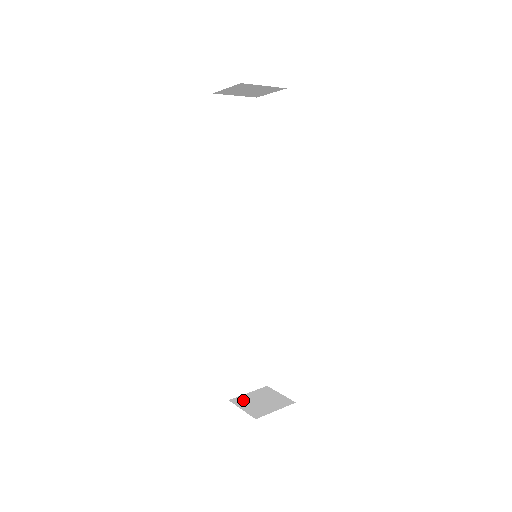
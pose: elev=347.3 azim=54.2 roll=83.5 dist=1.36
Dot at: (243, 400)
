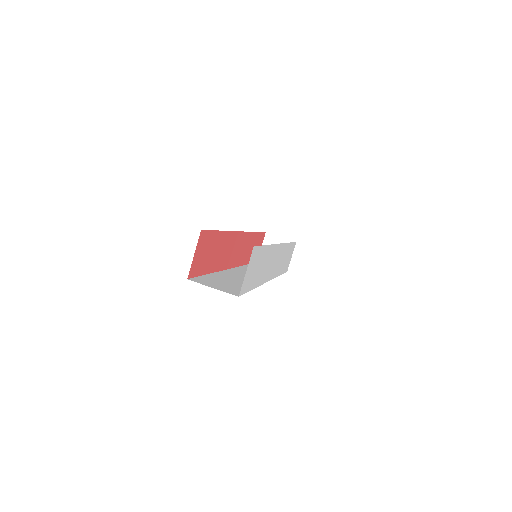
Dot at: (271, 241)
